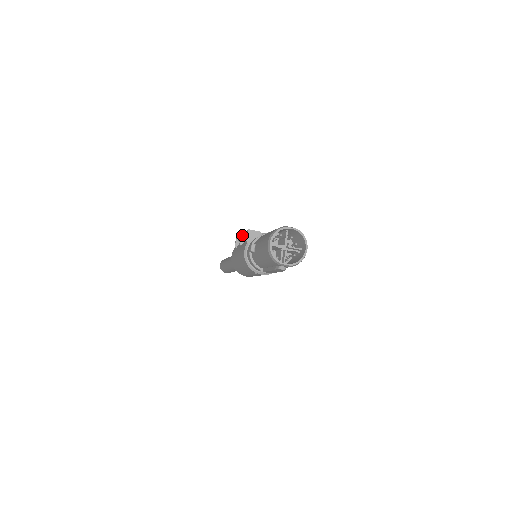
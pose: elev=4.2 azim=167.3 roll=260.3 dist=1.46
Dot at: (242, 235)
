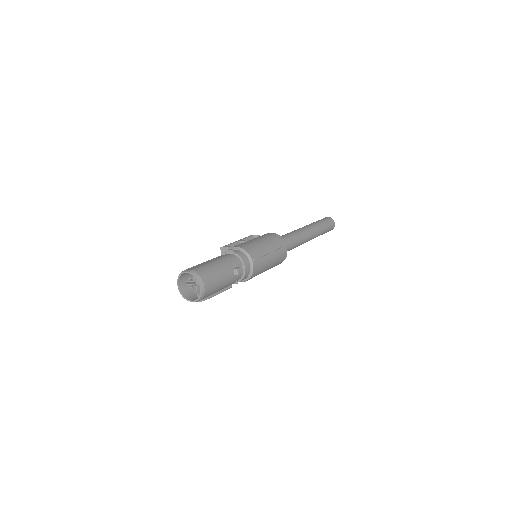
Dot at: occluded
